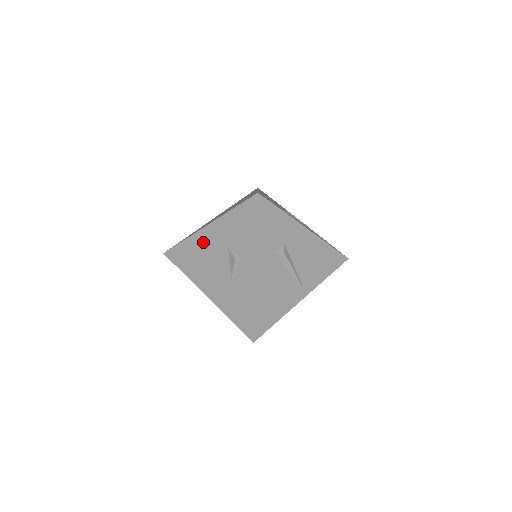
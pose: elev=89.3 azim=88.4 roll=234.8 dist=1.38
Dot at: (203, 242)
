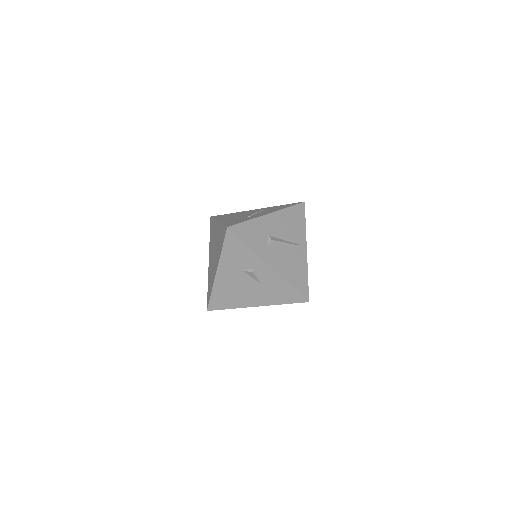
Dot at: (224, 282)
